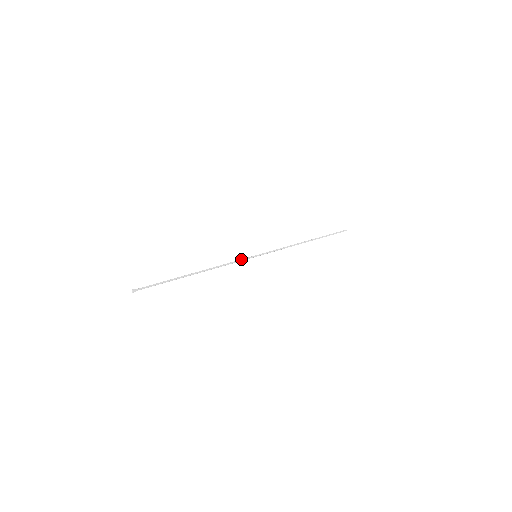
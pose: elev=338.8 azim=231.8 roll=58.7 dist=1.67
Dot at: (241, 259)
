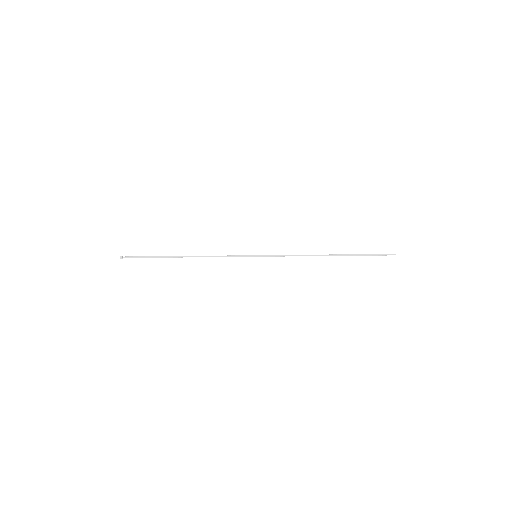
Dot at: (237, 256)
